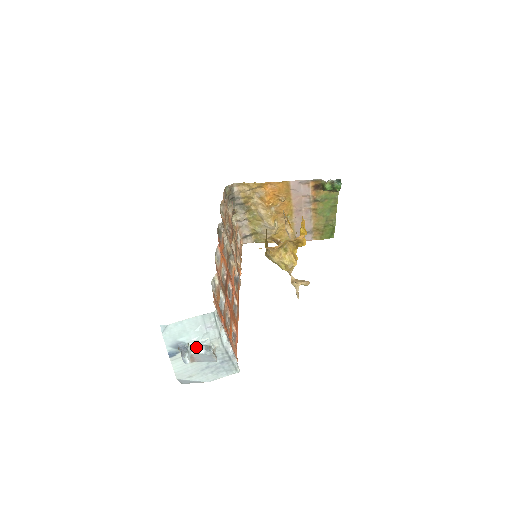
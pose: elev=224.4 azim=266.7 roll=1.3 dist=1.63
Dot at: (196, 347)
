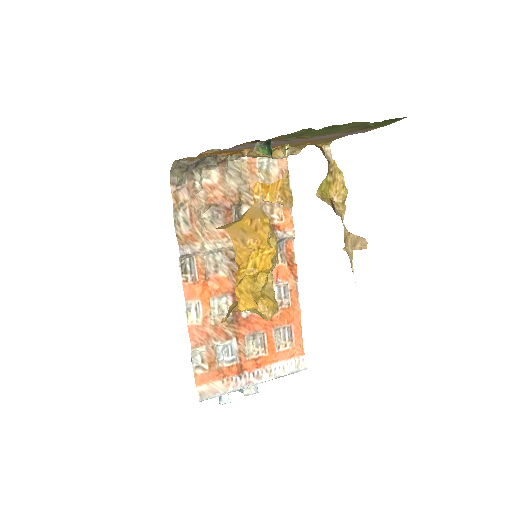
Dot at: occluded
